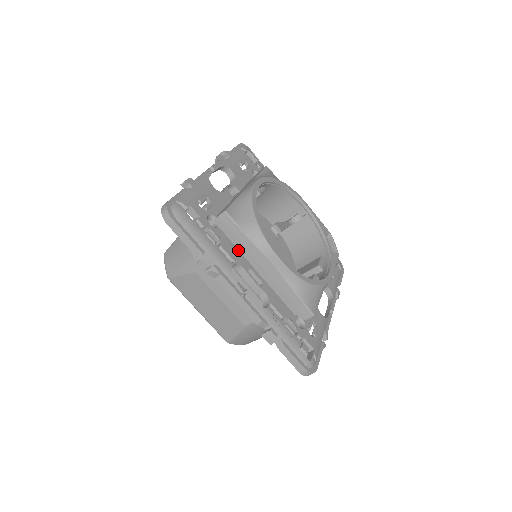
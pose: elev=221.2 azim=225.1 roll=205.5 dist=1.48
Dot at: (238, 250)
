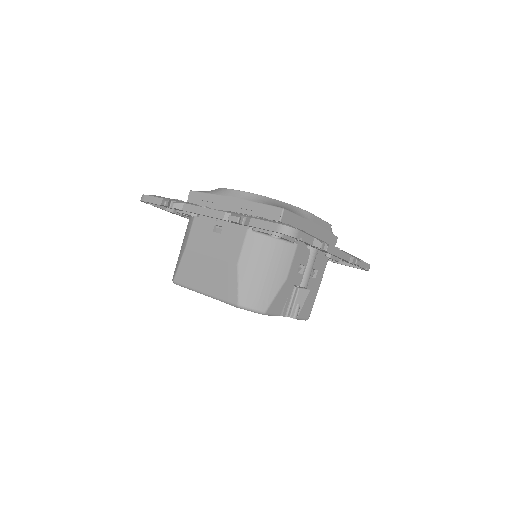
Dot at: occluded
